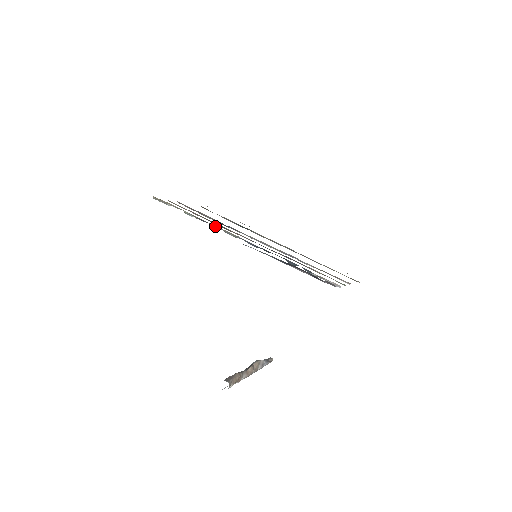
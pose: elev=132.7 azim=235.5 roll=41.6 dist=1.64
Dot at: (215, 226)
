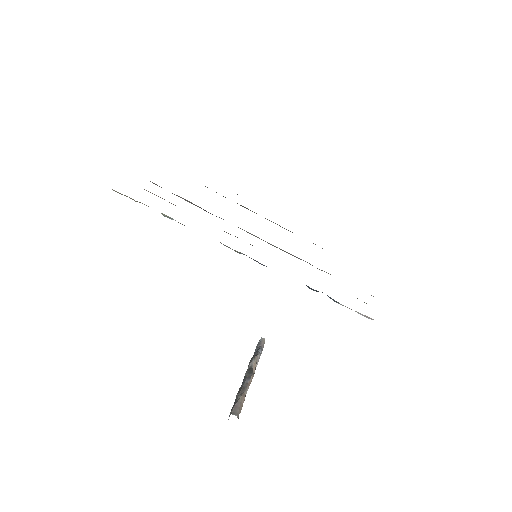
Dot at: occluded
